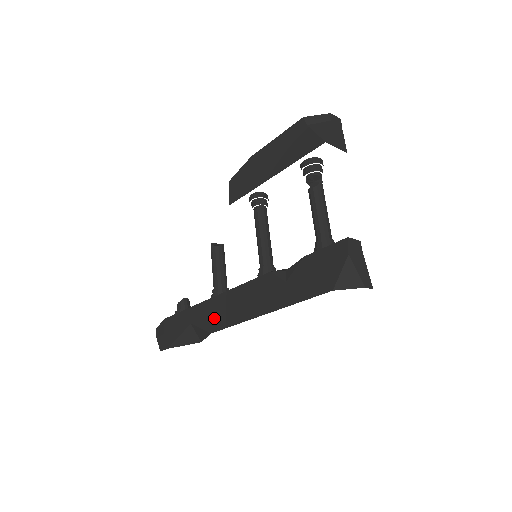
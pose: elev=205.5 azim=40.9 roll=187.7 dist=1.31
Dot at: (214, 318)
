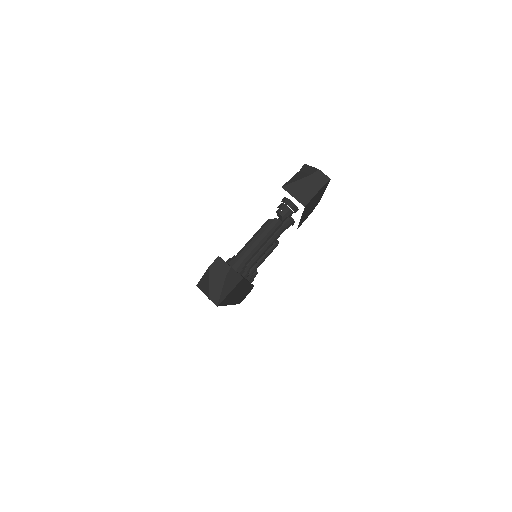
Dot at: occluded
